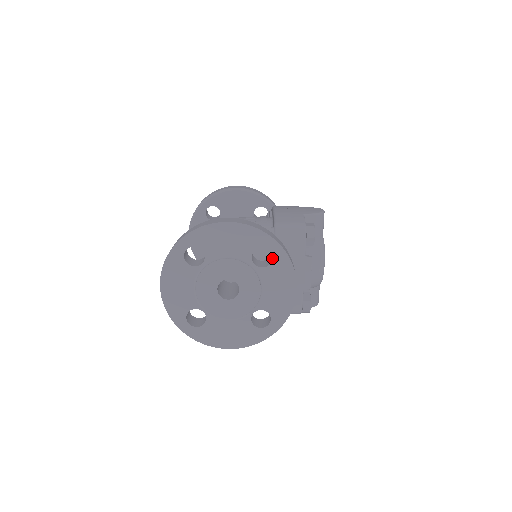
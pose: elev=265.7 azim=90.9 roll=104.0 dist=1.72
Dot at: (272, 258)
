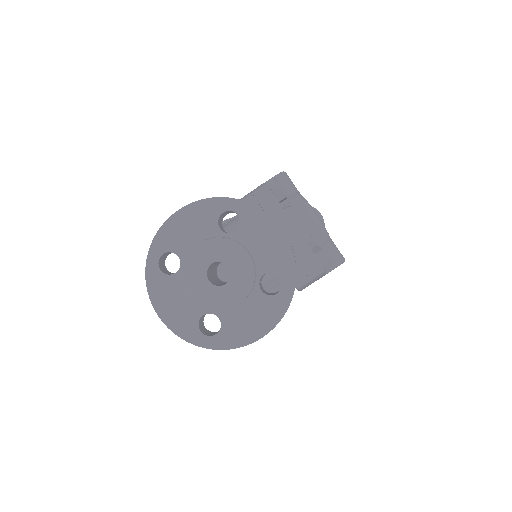
Dot at: occluded
